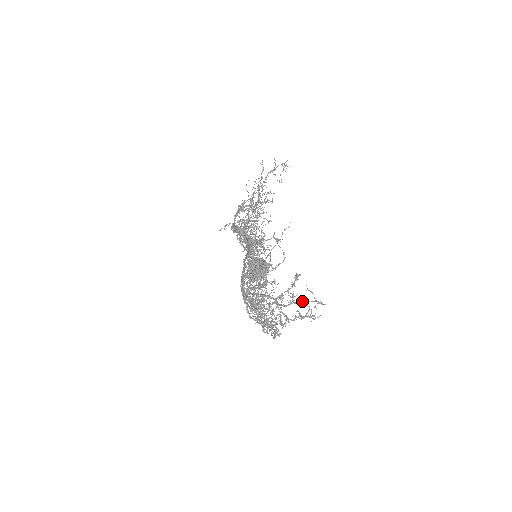
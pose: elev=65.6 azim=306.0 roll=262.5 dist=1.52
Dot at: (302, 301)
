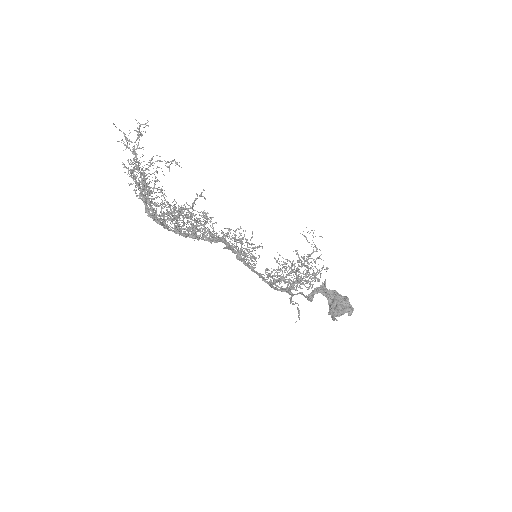
Dot at: (138, 143)
